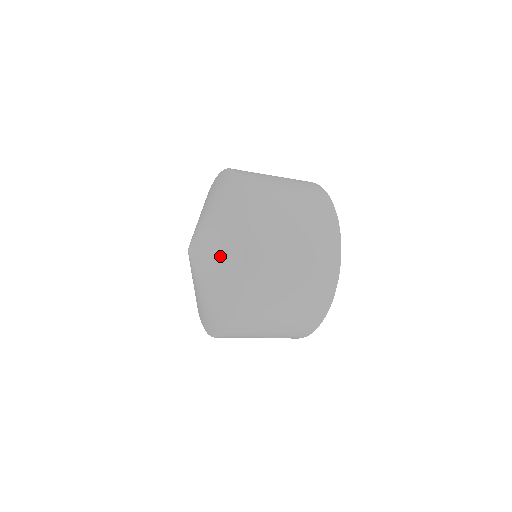
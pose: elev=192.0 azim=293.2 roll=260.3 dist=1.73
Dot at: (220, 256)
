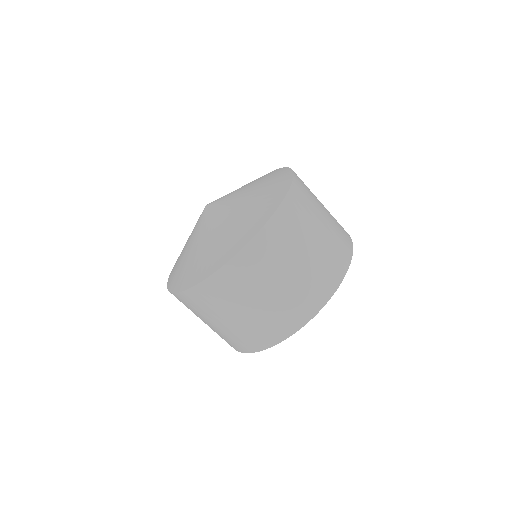
Dot at: (234, 220)
